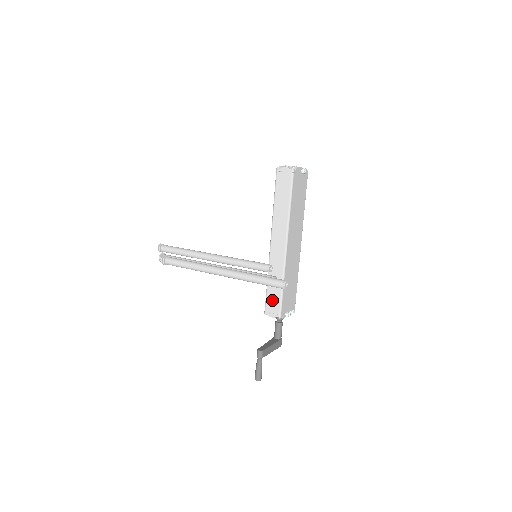
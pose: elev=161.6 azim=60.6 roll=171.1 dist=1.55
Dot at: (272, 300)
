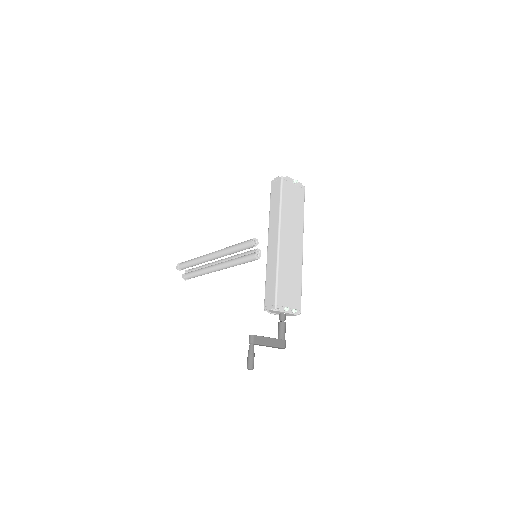
Dot at: (269, 293)
